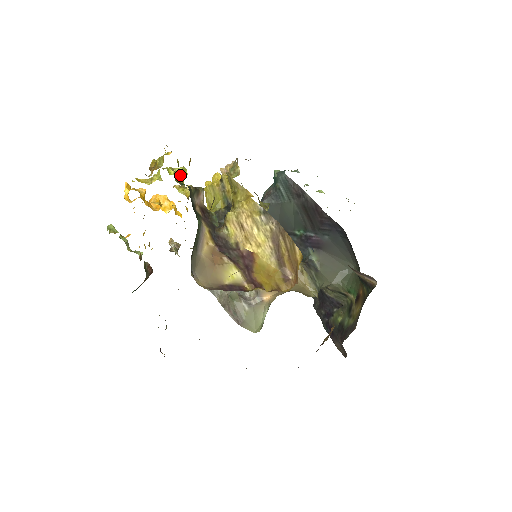
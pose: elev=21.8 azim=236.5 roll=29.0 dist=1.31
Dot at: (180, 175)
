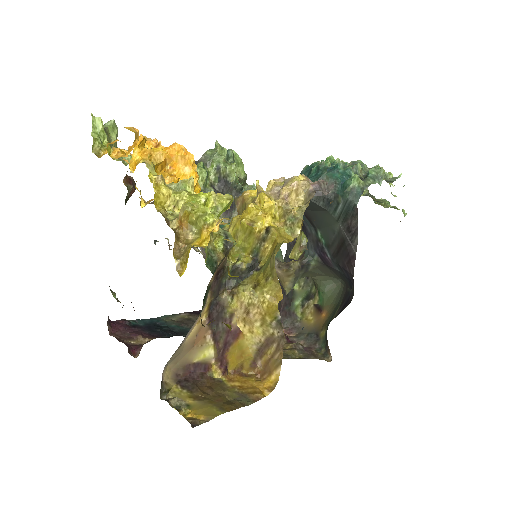
Dot at: (218, 212)
